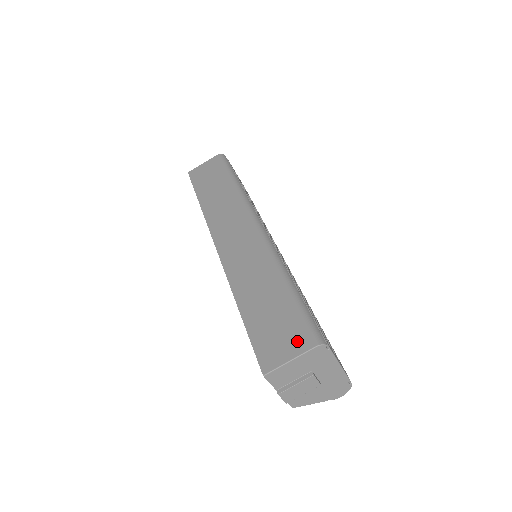
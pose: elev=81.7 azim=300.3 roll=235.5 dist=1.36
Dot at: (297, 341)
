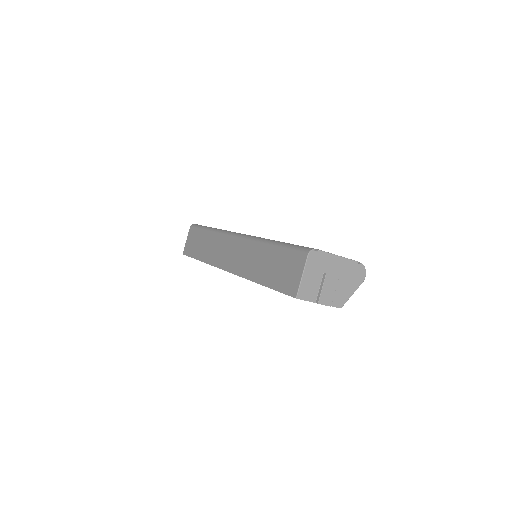
Dot at: (298, 263)
